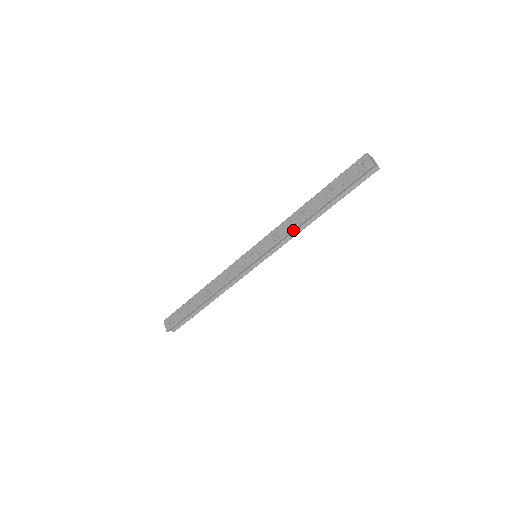
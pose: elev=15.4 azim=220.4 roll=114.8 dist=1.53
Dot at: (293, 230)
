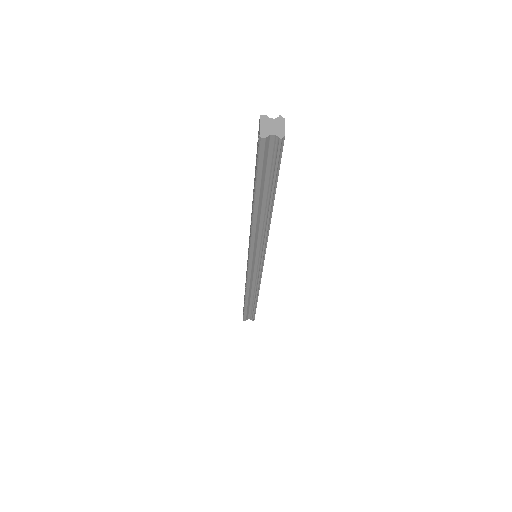
Dot at: (253, 231)
